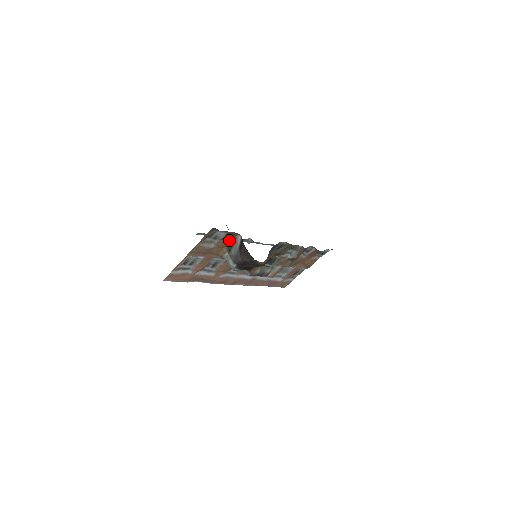
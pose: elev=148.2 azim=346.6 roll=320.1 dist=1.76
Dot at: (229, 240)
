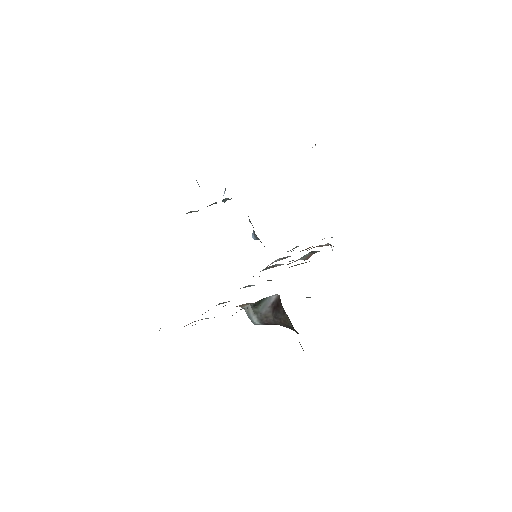
Dot at: occluded
